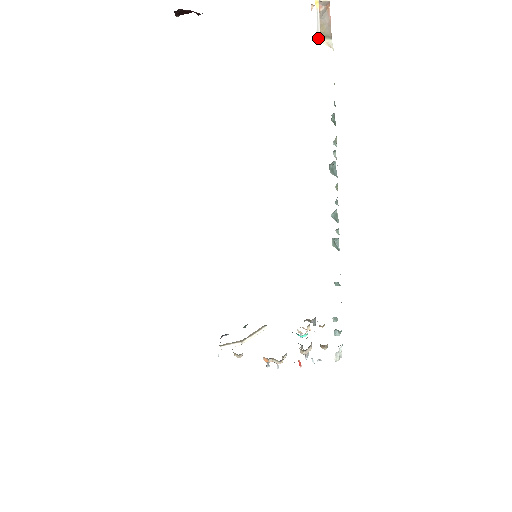
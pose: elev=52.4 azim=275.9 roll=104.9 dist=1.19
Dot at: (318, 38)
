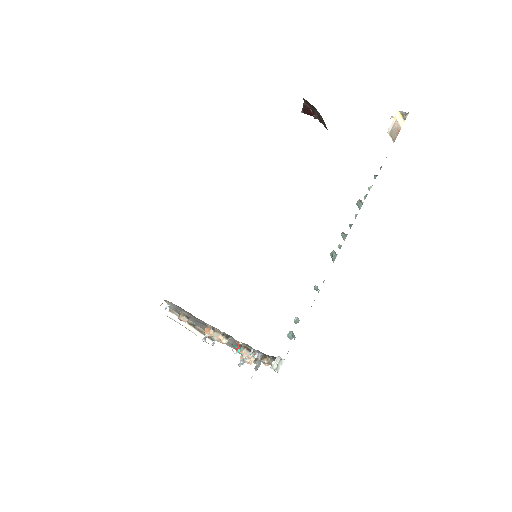
Dot at: (388, 132)
